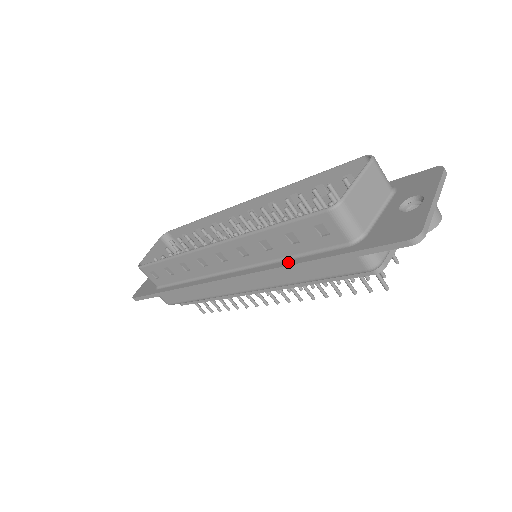
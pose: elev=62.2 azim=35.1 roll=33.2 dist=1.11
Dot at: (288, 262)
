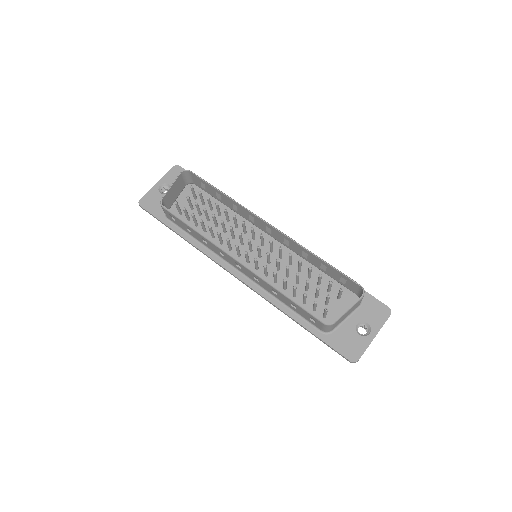
Dot at: (281, 306)
